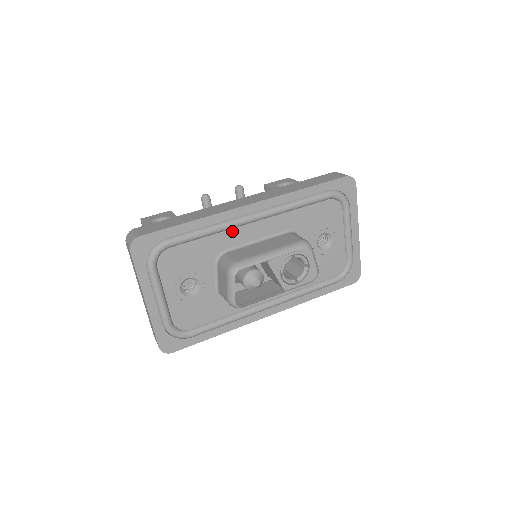
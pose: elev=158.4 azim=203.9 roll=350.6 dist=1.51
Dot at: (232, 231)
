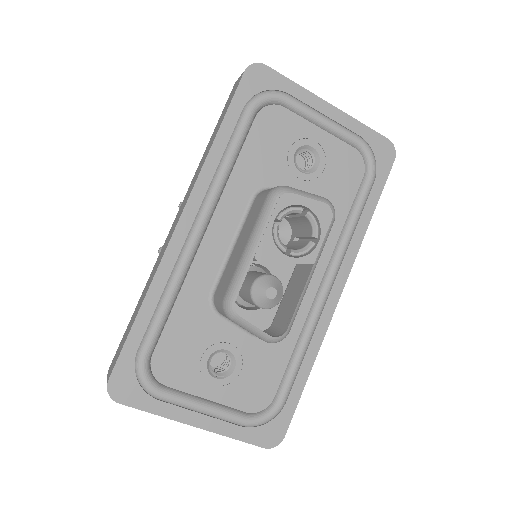
Dot at: (194, 267)
